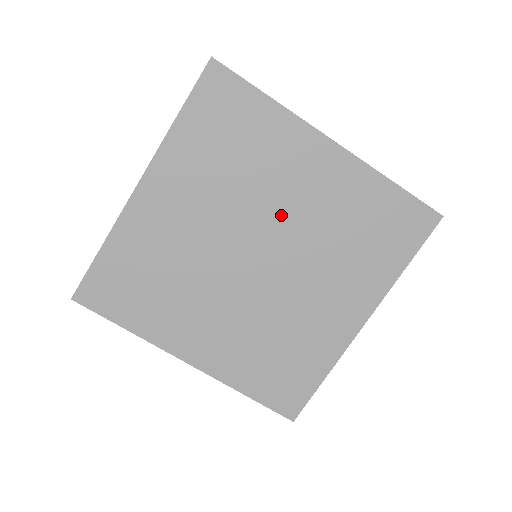
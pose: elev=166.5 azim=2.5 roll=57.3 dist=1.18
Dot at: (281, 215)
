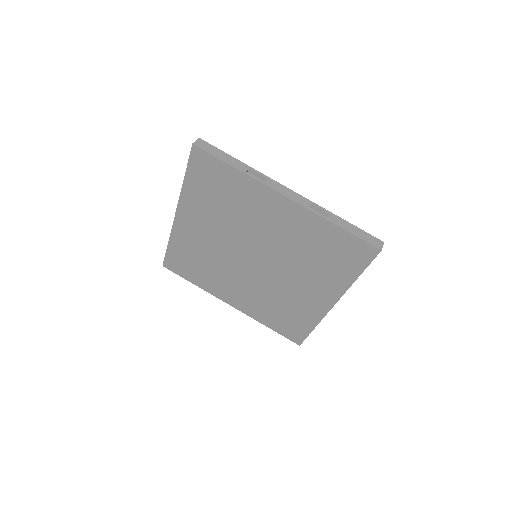
Dot at: (262, 238)
